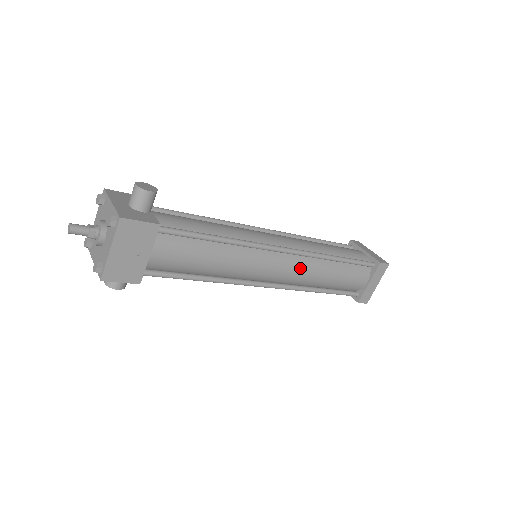
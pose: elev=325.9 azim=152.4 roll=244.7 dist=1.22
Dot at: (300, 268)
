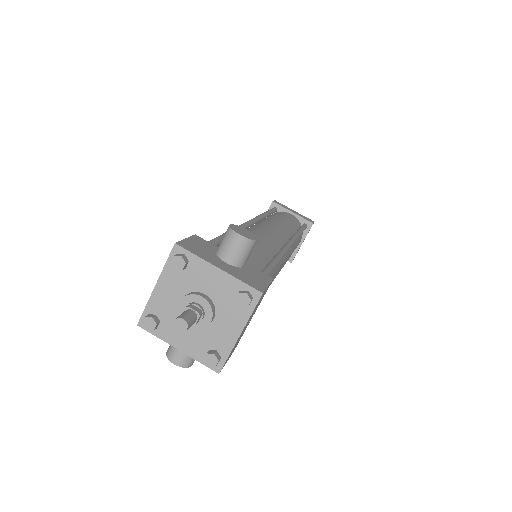
Dot at: occluded
